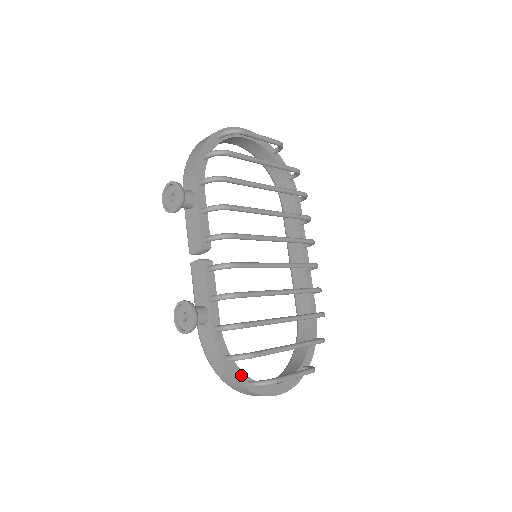
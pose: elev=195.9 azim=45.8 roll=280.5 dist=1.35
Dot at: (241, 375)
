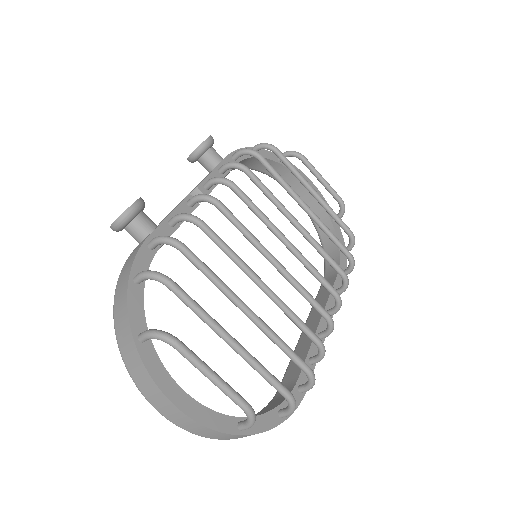
Dot at: (140, 316)
